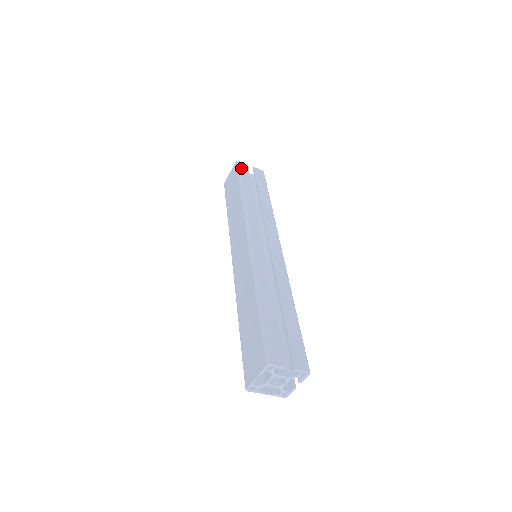
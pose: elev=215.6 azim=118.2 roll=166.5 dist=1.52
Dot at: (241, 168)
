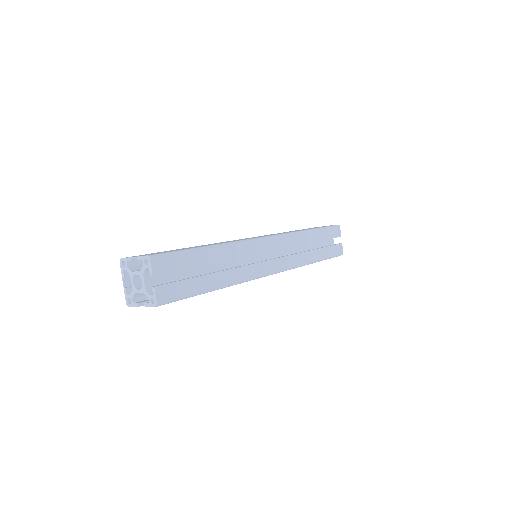
Dot at: (334, 229)
